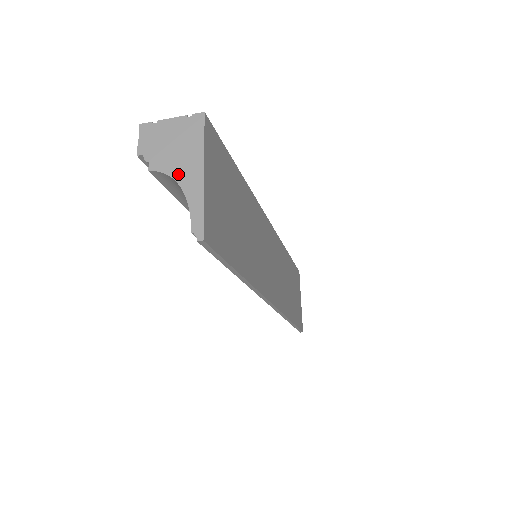
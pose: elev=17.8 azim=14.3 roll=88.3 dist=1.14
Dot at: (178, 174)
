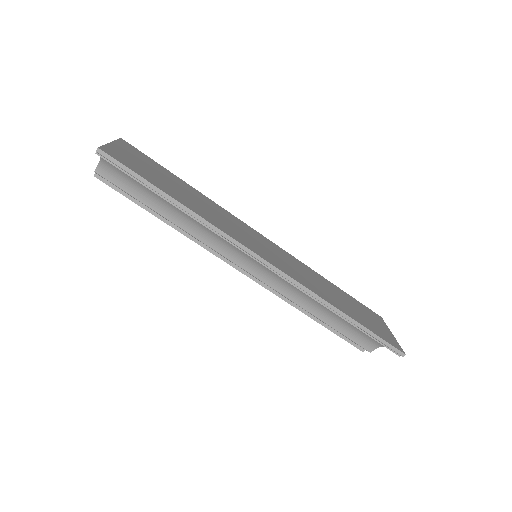
Dot at: occluded
